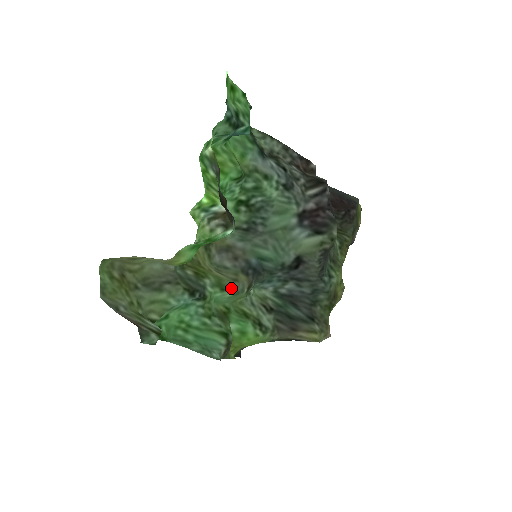
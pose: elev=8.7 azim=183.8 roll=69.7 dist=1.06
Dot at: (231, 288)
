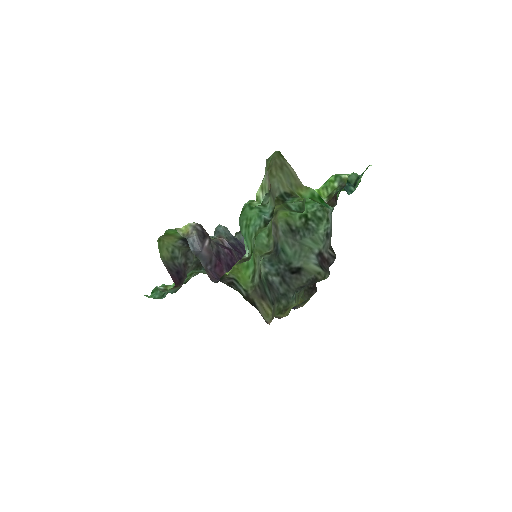
Dot at: (270, 240)
